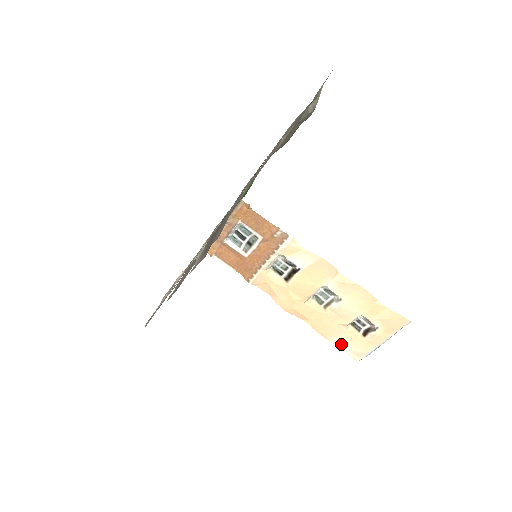
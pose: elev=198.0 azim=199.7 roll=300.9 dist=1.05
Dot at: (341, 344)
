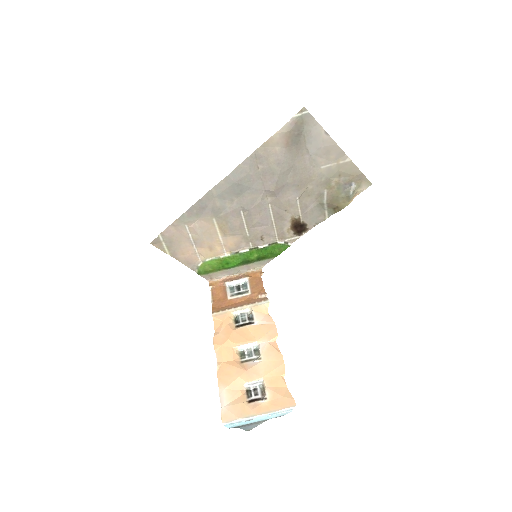
Dot at: (225, 397)
